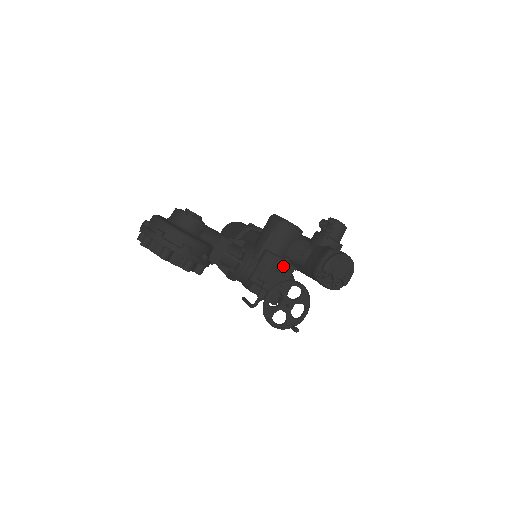
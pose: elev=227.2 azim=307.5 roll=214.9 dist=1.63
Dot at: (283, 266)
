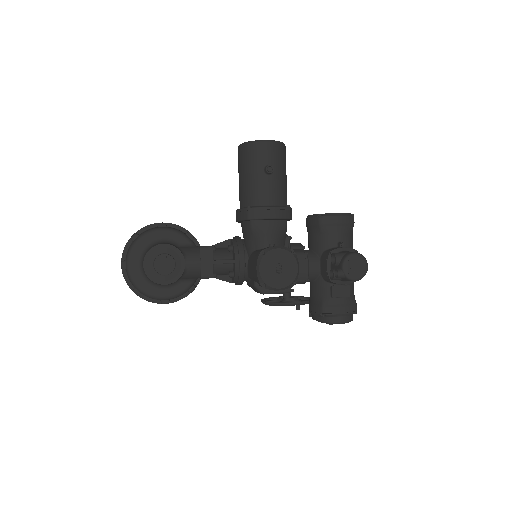
Dot at: (276, 293)
